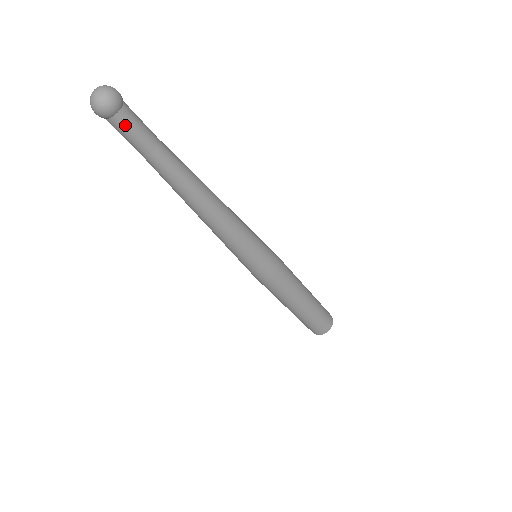
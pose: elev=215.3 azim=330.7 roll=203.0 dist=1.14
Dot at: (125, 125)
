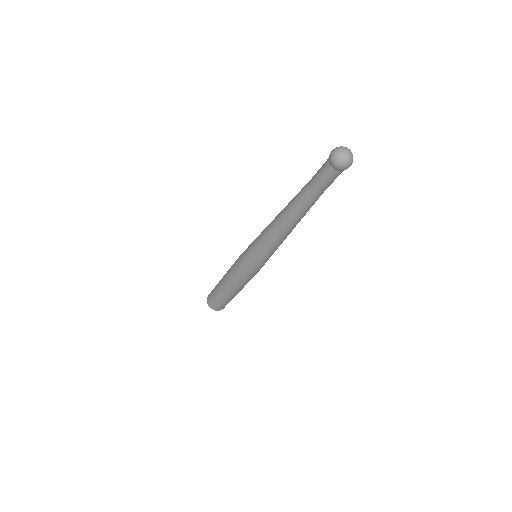
Dot at: (335, 177)
